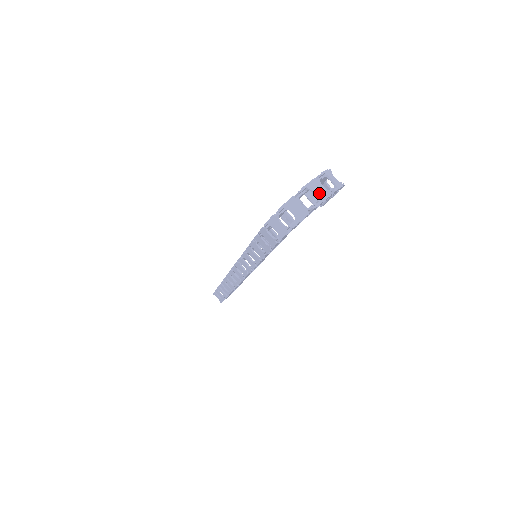
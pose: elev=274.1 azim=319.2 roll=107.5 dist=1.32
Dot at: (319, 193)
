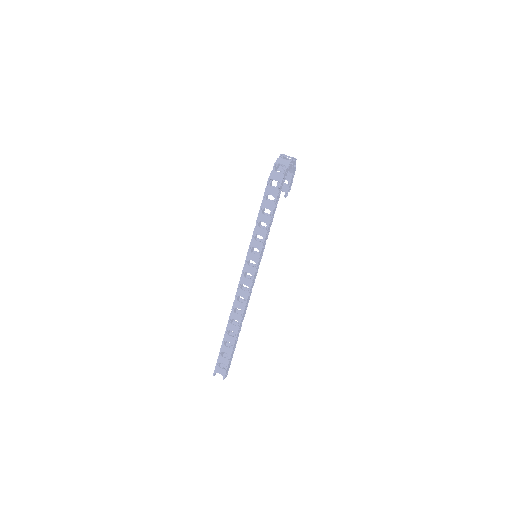
Dot at: (289, 157)
